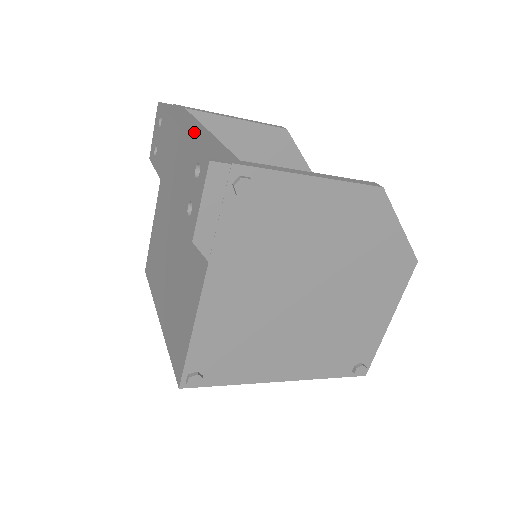
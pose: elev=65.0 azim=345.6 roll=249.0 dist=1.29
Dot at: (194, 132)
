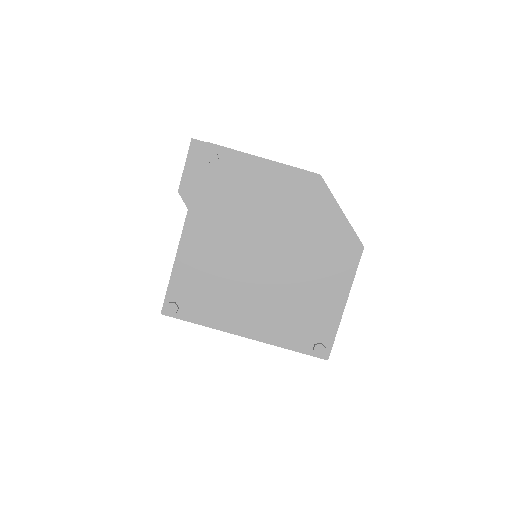
Dot at: occluded
